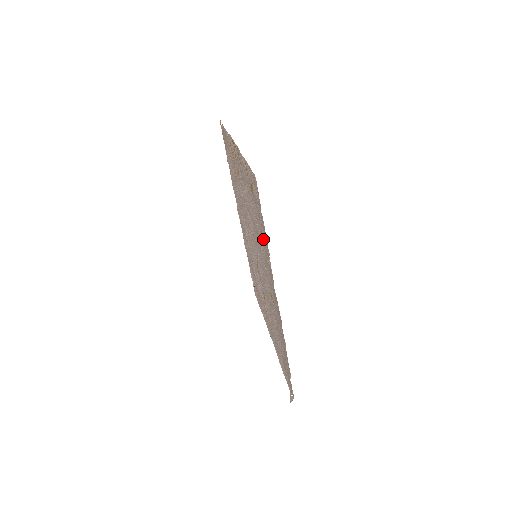
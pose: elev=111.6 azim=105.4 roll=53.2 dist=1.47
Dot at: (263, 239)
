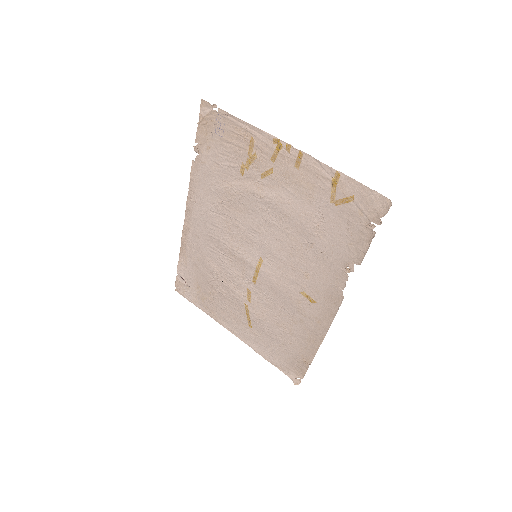
Dot at: (337, 248)
